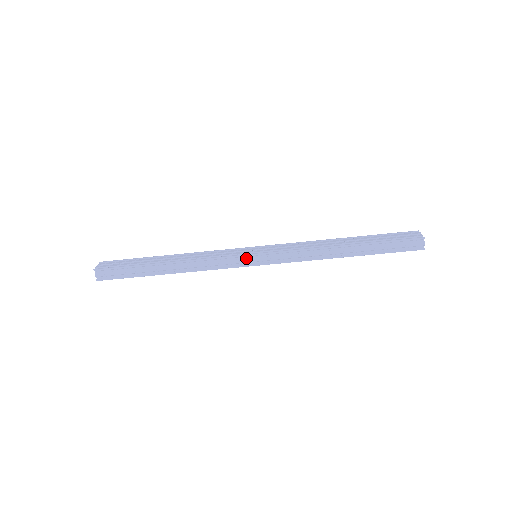
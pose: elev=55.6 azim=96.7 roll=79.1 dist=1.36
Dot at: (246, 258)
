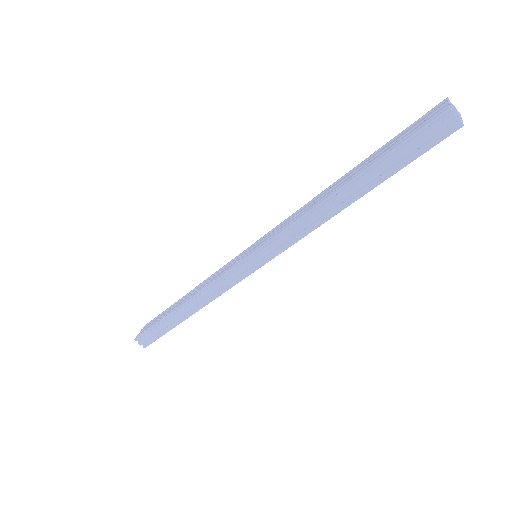
Dot at: (242, 266)
